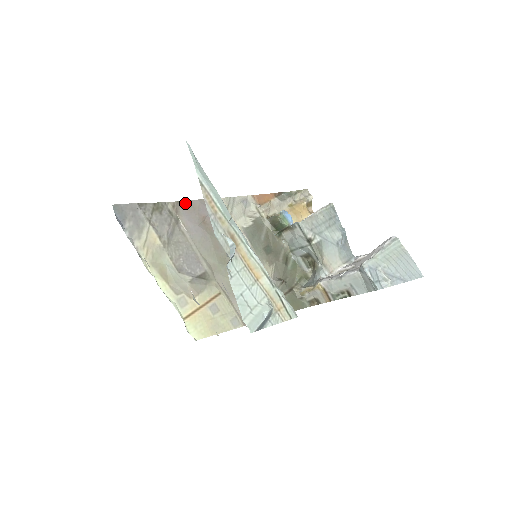
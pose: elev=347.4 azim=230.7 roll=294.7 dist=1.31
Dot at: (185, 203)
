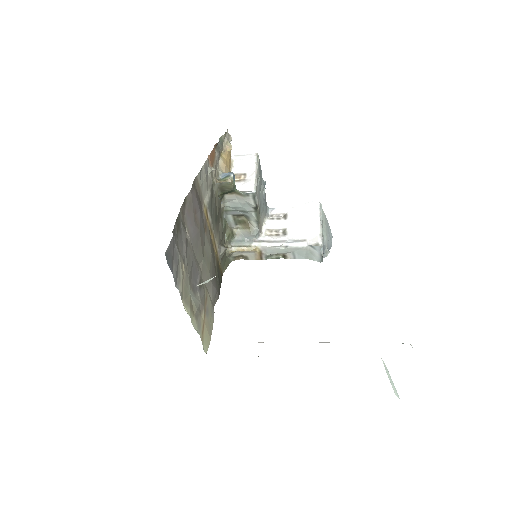
Dot at: (185, 201)
